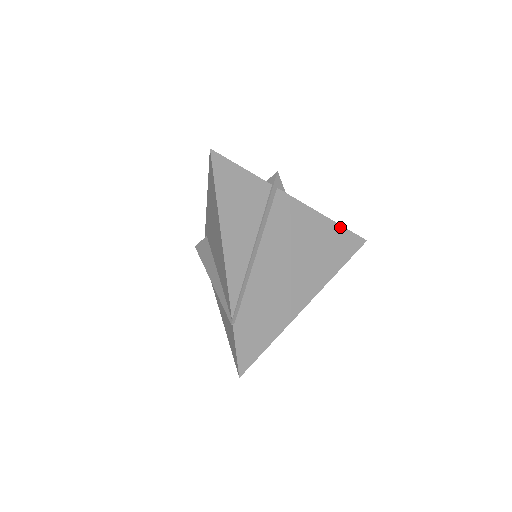
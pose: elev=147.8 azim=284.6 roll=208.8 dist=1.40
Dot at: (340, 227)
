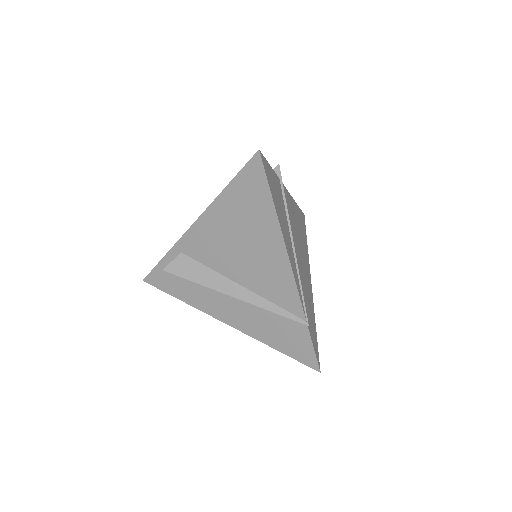
Dot at: (298, 207)
